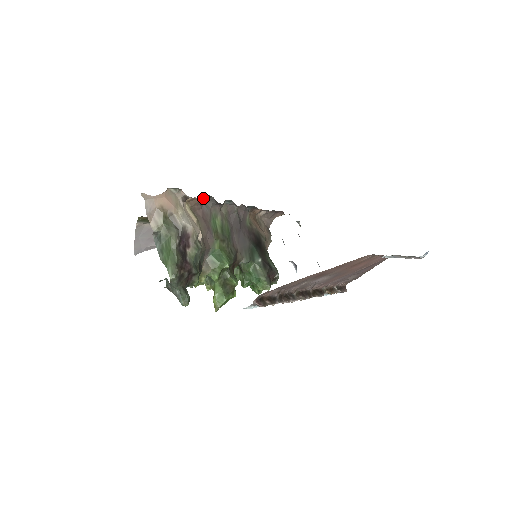
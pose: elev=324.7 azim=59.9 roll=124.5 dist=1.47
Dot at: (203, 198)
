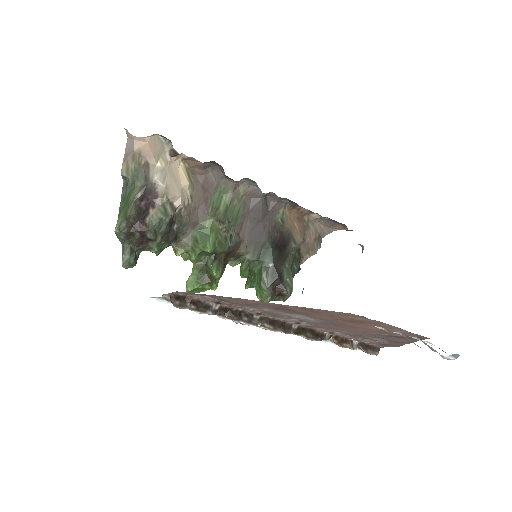
Dot at: (210, 163)
